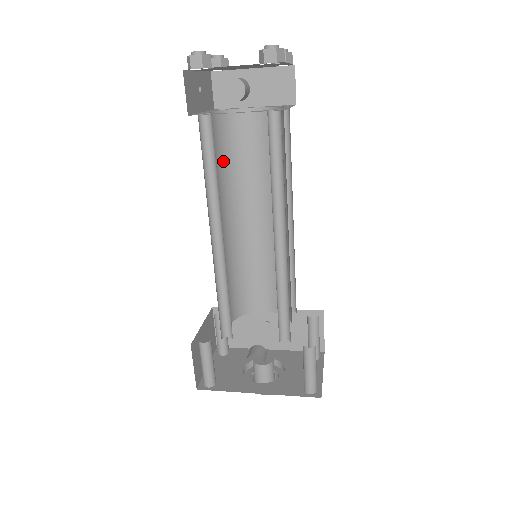
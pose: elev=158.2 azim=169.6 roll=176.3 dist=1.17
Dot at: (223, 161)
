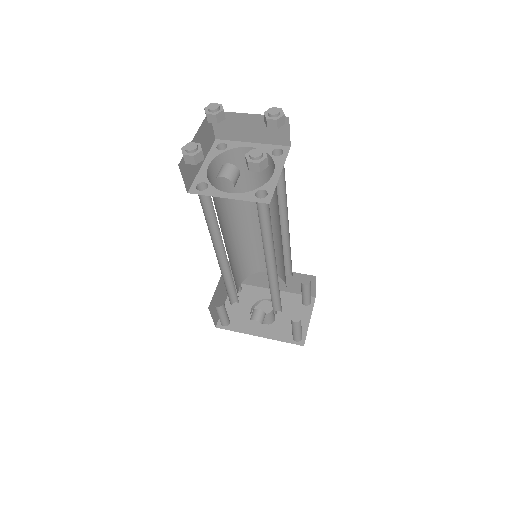
Dot at: (225, 189)
